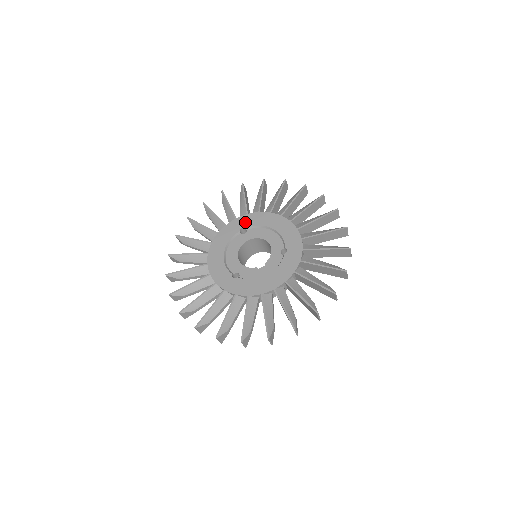
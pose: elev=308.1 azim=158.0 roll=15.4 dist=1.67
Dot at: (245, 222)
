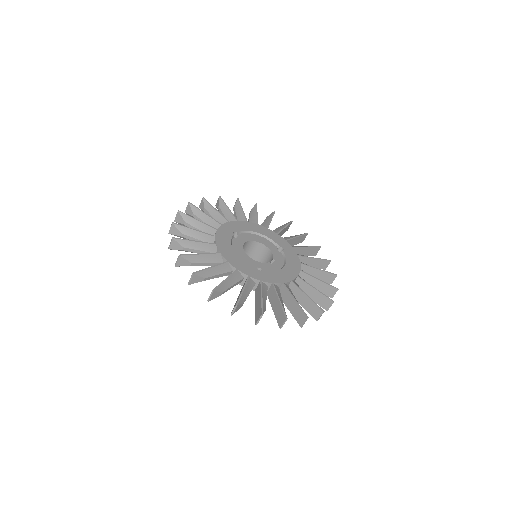
Dot at: (233, 228)
